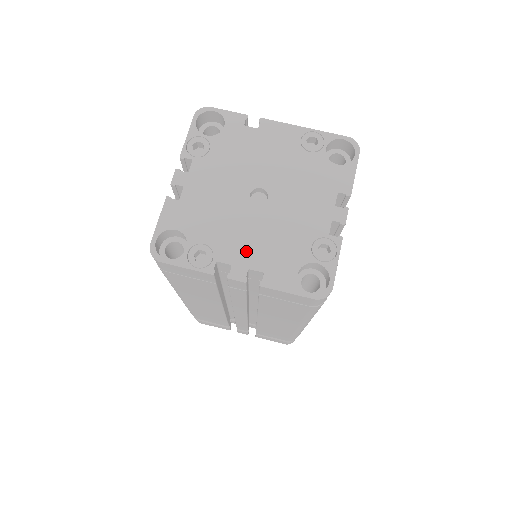
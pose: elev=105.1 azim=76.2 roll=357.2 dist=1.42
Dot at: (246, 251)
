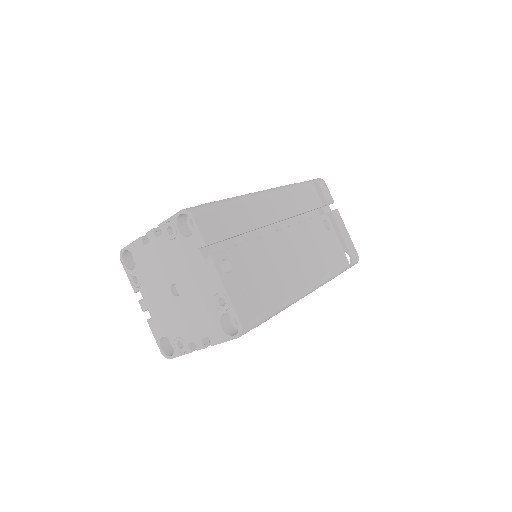
Dot at: (152, 302)
